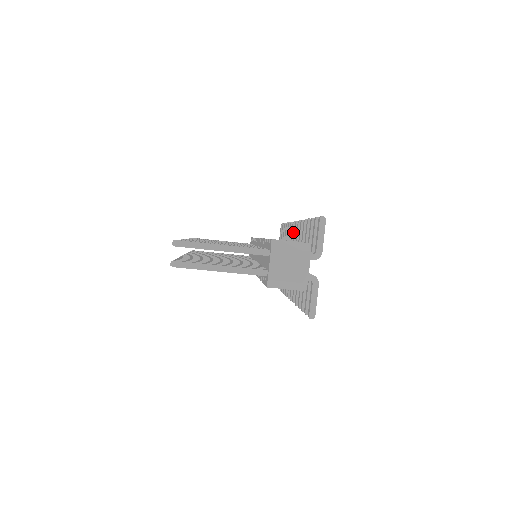
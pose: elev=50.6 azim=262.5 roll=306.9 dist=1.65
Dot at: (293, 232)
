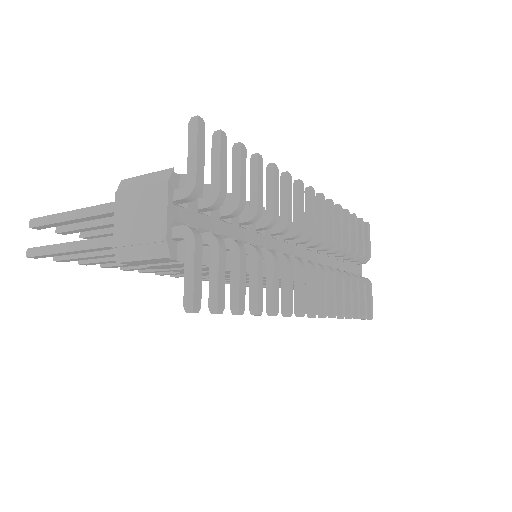
Dot at: (316, 210)
